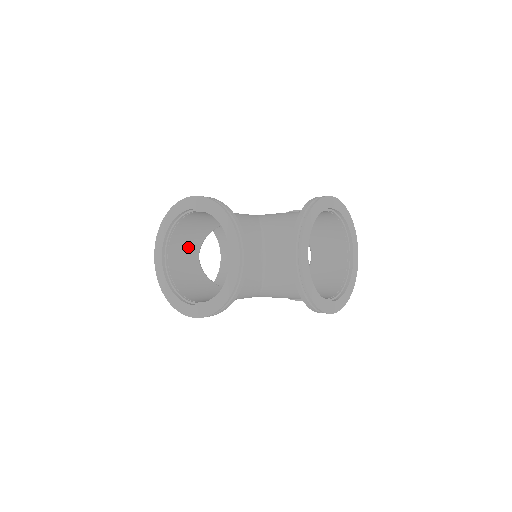
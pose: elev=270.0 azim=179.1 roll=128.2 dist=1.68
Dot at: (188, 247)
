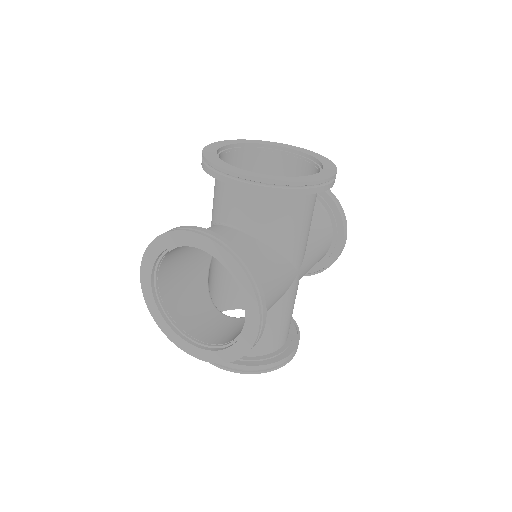
Dot at: (229, 204)
